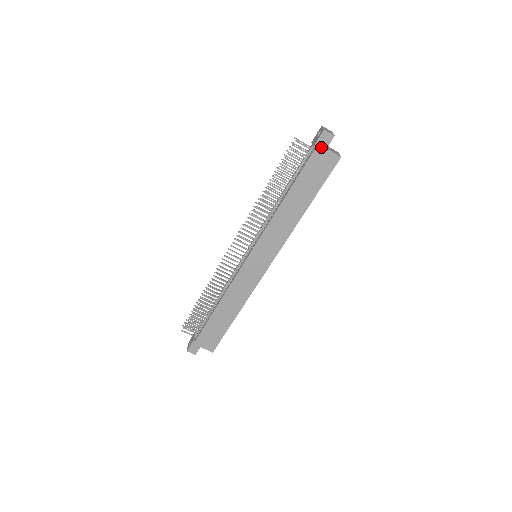
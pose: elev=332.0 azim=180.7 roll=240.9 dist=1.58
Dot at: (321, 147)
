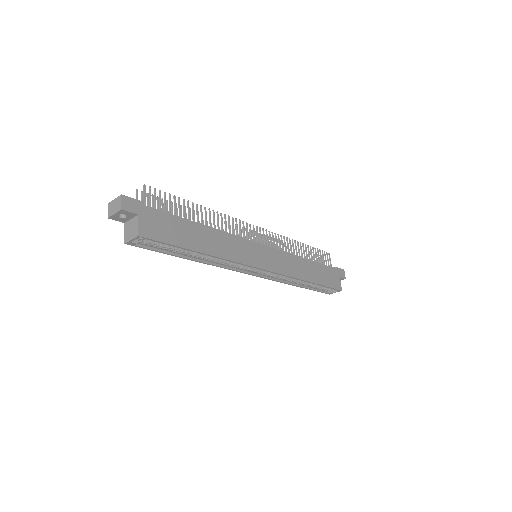
Dot at: (338, 272)
